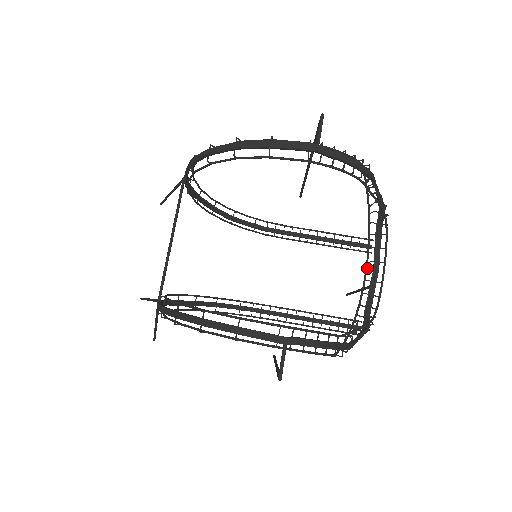
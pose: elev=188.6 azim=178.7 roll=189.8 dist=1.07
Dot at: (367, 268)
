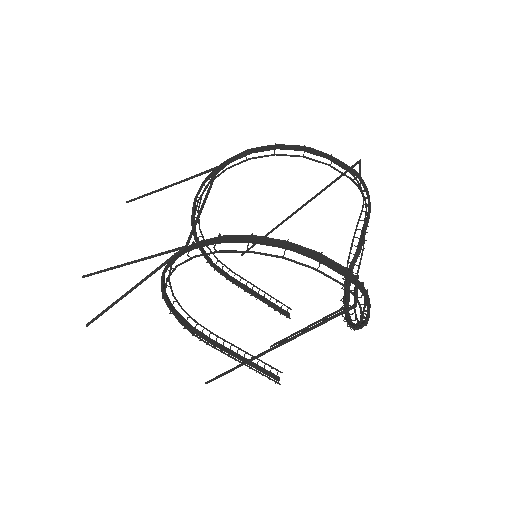
Dot at: occluded
